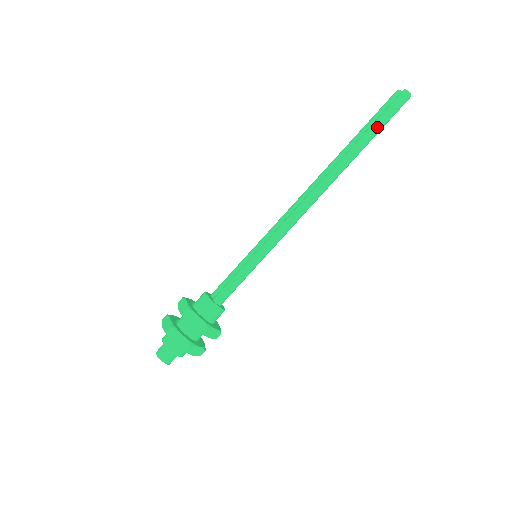
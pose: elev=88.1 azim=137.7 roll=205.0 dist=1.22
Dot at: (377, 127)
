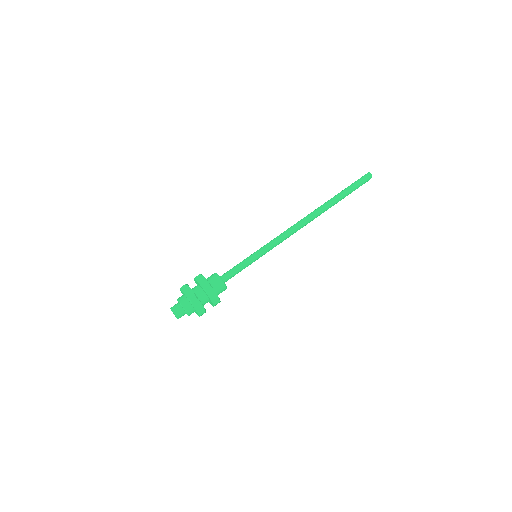
Dot at: (348, 189)
